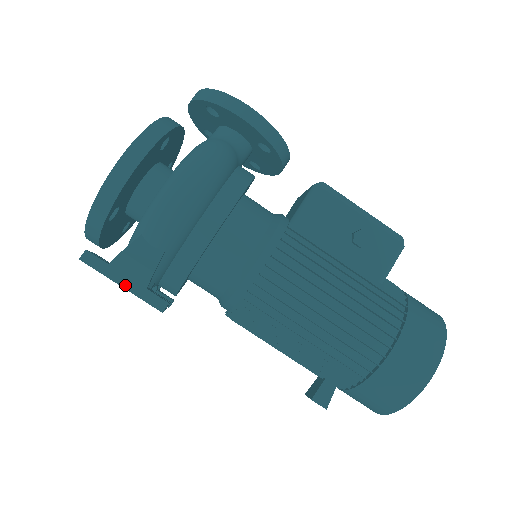
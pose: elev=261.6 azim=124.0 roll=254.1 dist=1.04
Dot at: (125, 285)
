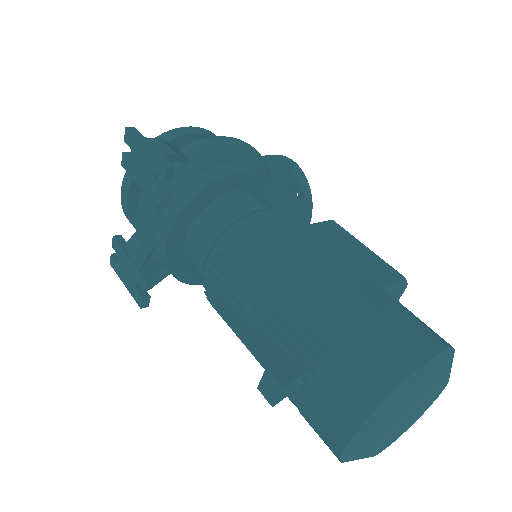
Dot at: (148, 148)
